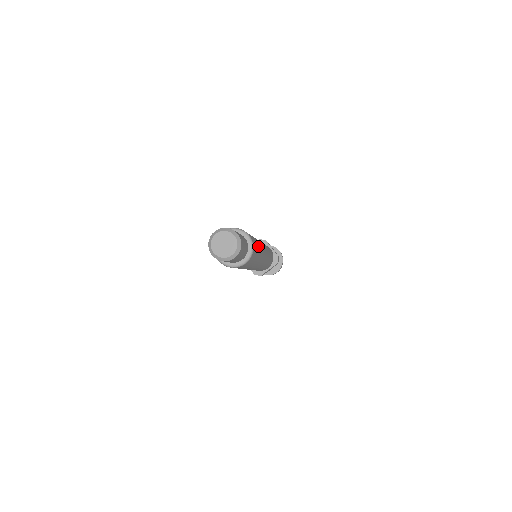
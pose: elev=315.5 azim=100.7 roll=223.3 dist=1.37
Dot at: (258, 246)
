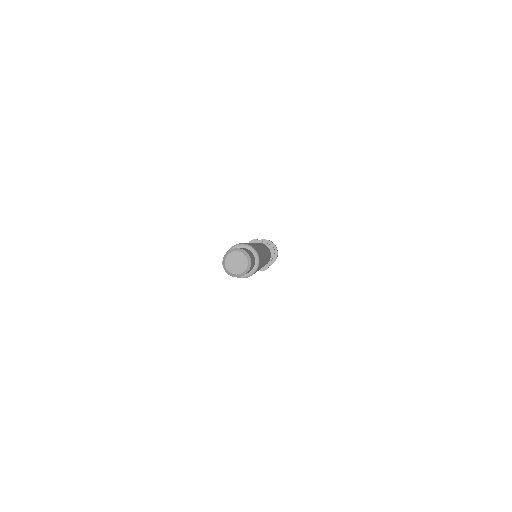
Dot at: (258, 248)
